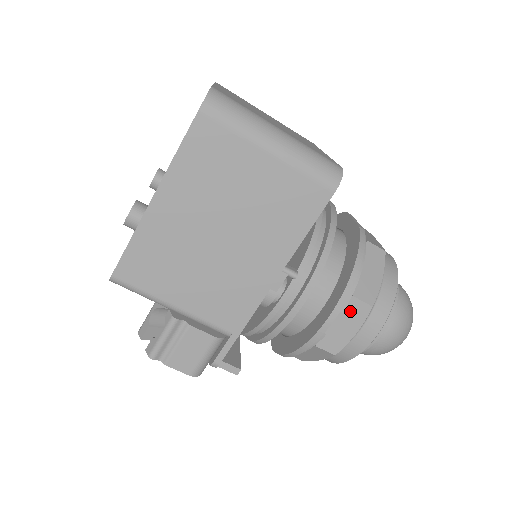
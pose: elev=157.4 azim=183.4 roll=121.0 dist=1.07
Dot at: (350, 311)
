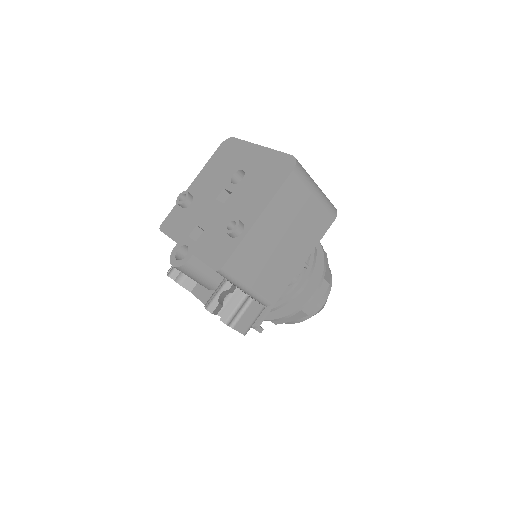
Dot at: (321, 287)
